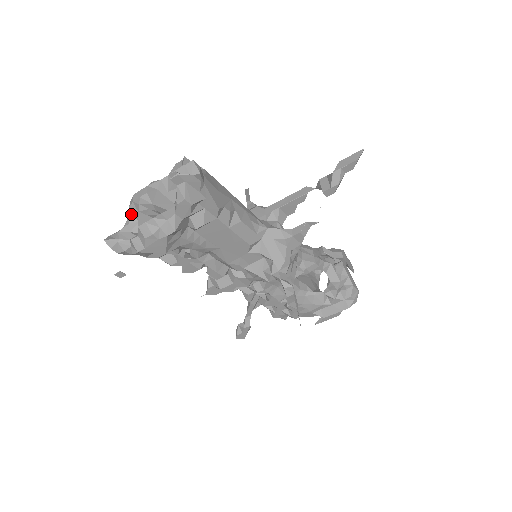
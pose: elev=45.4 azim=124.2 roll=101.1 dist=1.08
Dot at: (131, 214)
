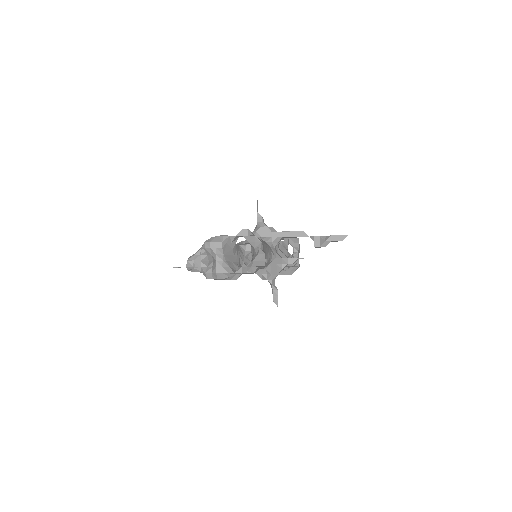
Dot at: (204, 251)
